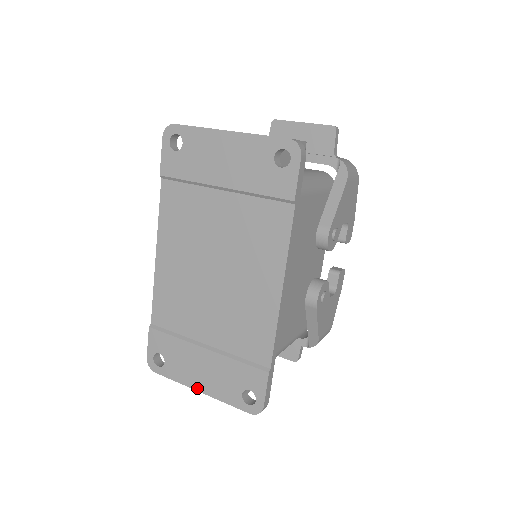
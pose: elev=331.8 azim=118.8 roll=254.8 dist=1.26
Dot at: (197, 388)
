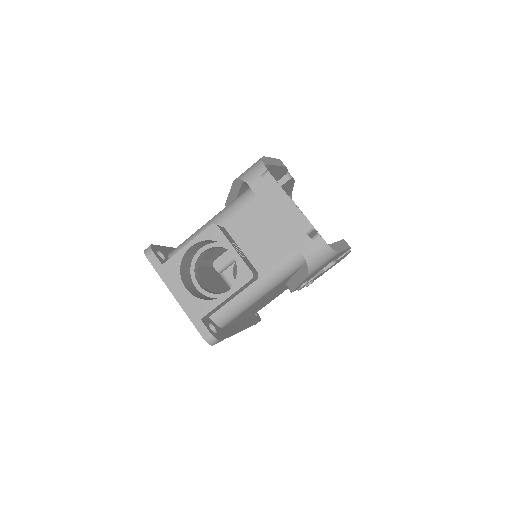
Dot at: occluded
